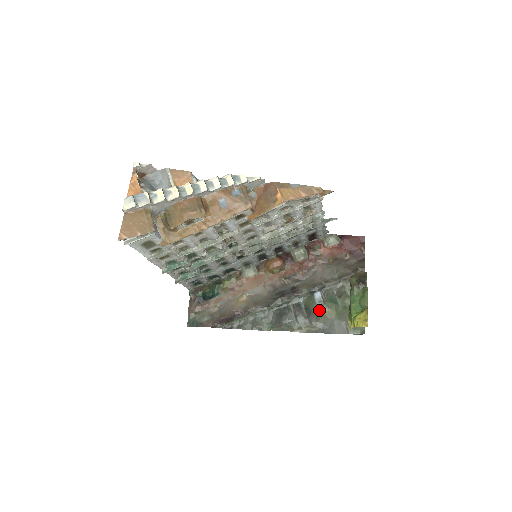
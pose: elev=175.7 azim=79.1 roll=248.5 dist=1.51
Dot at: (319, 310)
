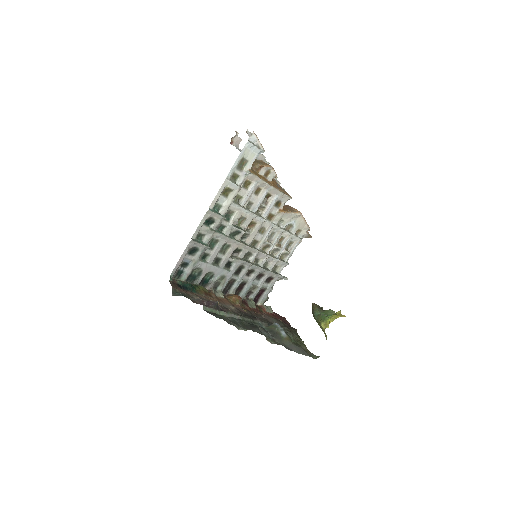
Dot at: (282, 333)
